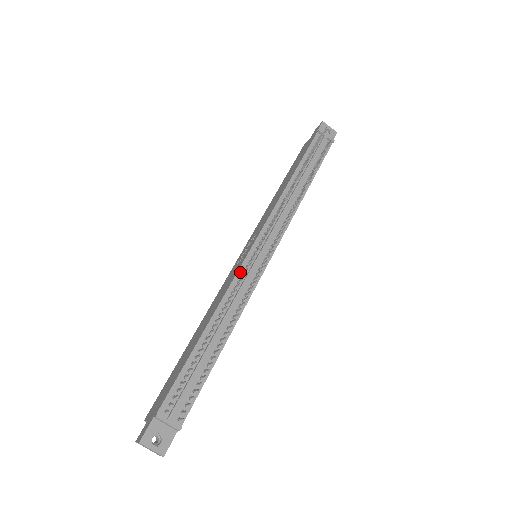
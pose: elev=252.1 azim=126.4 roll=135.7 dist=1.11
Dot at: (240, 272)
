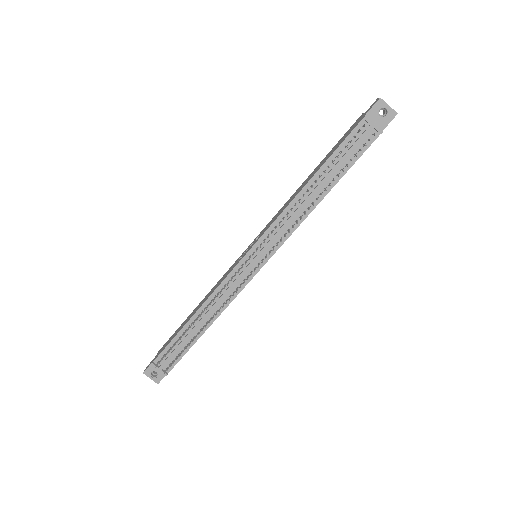
Dot at: (229, 277)
